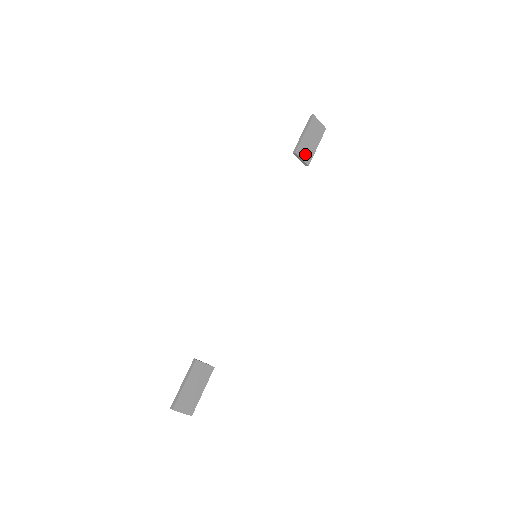
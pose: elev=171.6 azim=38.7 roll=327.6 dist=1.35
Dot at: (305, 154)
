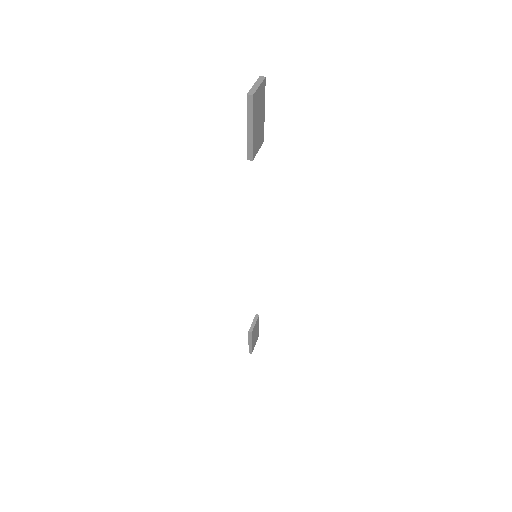
Dot at: (258, 141)
